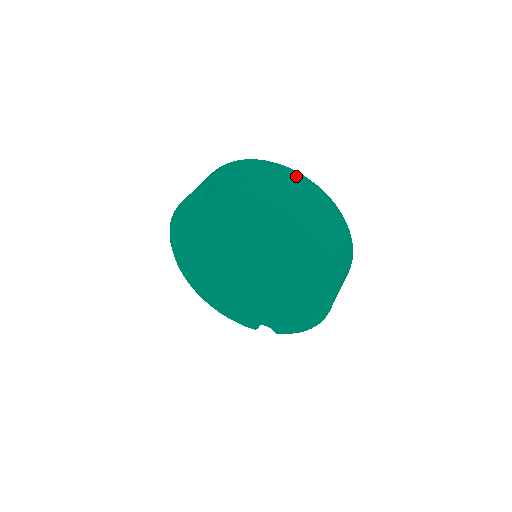
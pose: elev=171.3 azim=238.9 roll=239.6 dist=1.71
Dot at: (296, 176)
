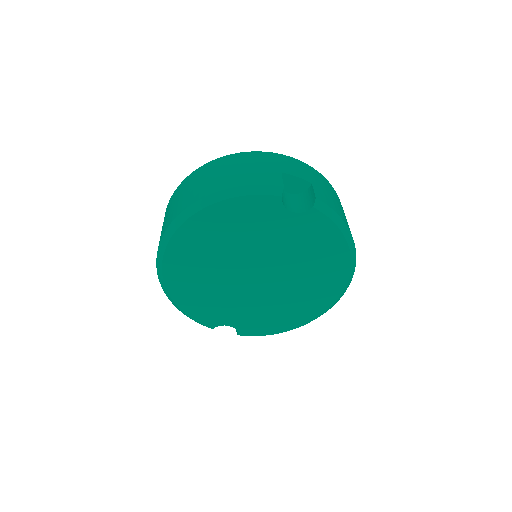
Dot at: occluded
